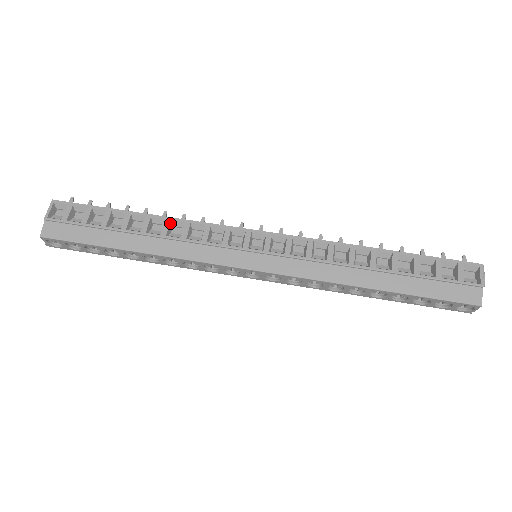
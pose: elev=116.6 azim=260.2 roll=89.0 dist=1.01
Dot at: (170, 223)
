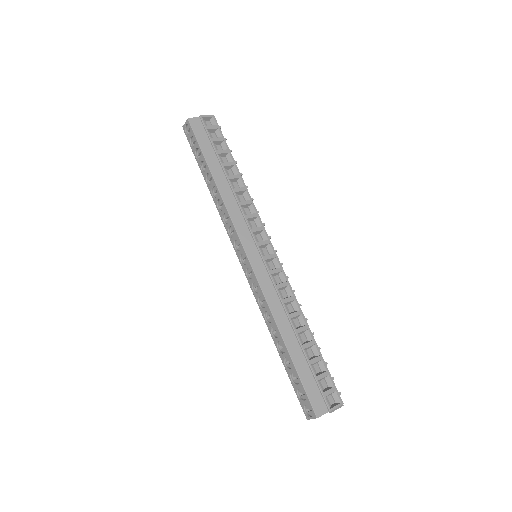
Dot at: (244, 191)
